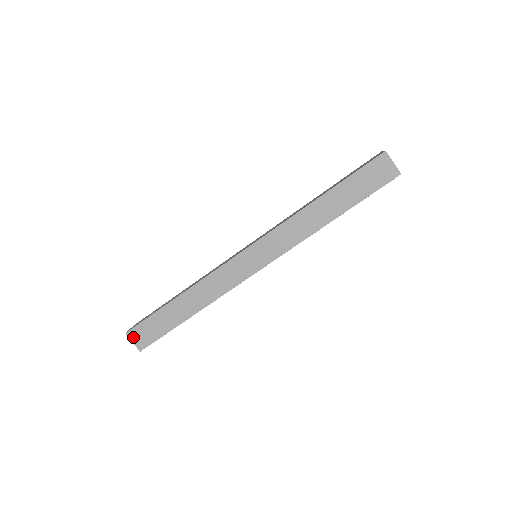
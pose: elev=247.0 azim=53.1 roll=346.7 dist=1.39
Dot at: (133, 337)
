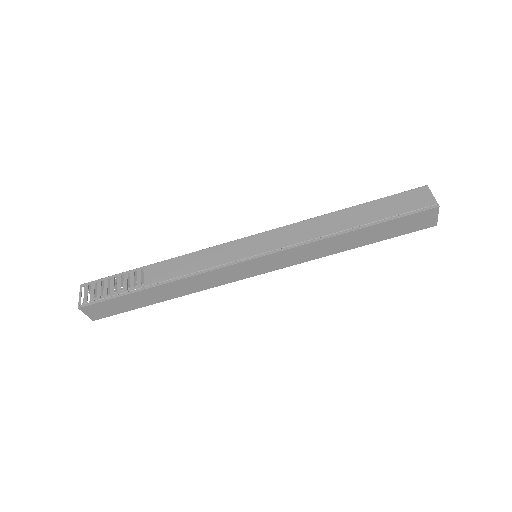
Dot at: (87, 311)
